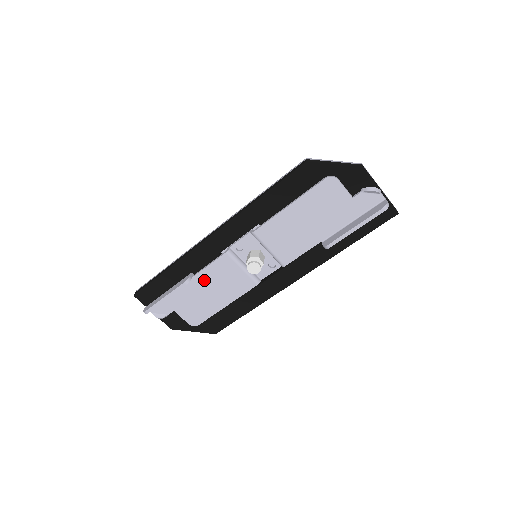
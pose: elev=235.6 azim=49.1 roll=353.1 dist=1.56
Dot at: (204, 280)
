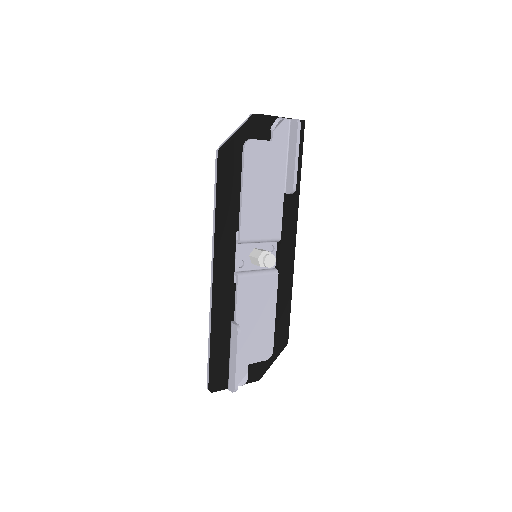
Dot at: (244, 316)
